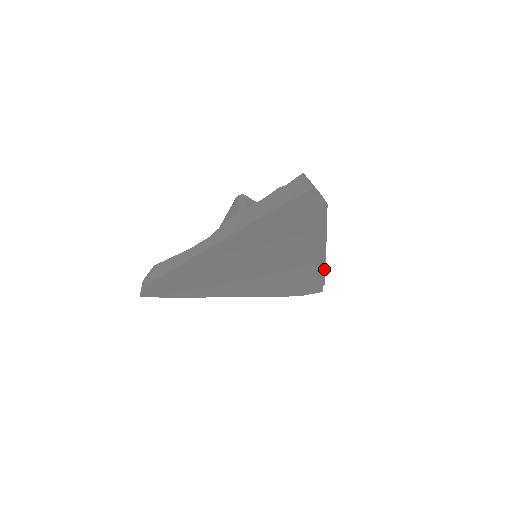
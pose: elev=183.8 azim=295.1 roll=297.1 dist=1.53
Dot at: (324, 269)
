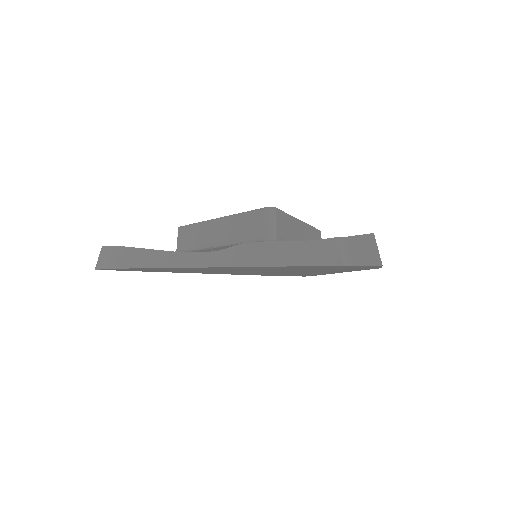
Dot at: (323, 274)
